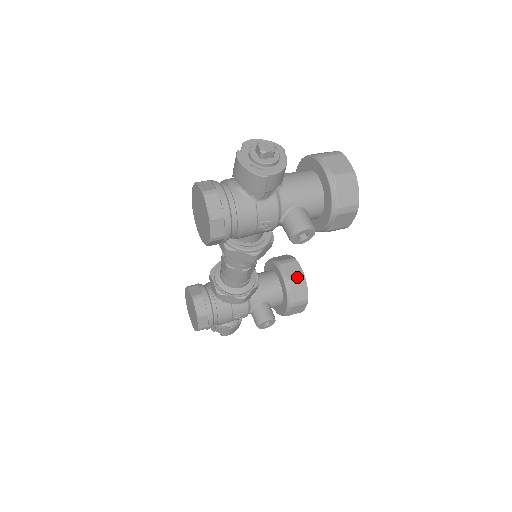
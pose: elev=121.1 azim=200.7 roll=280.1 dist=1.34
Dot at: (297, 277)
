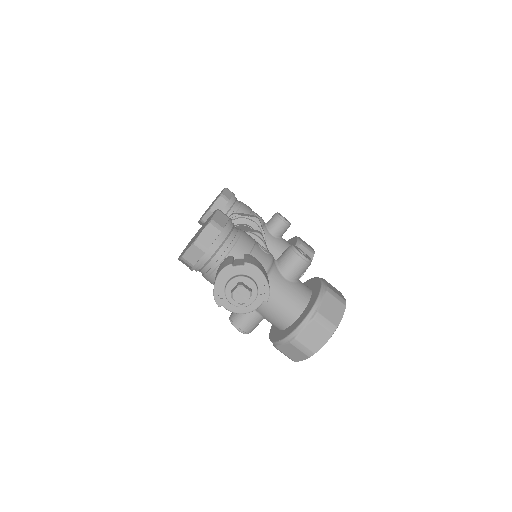
Dot at: occluded
